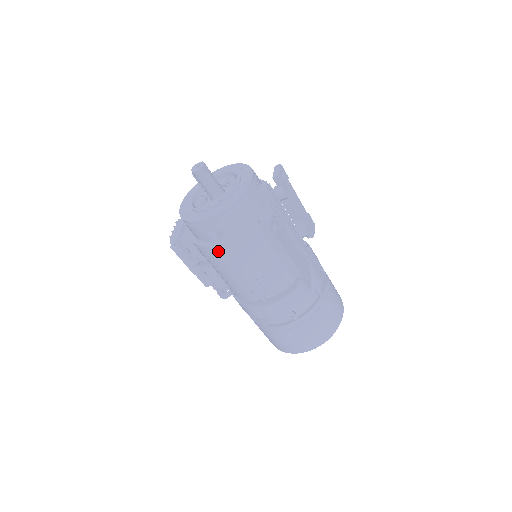
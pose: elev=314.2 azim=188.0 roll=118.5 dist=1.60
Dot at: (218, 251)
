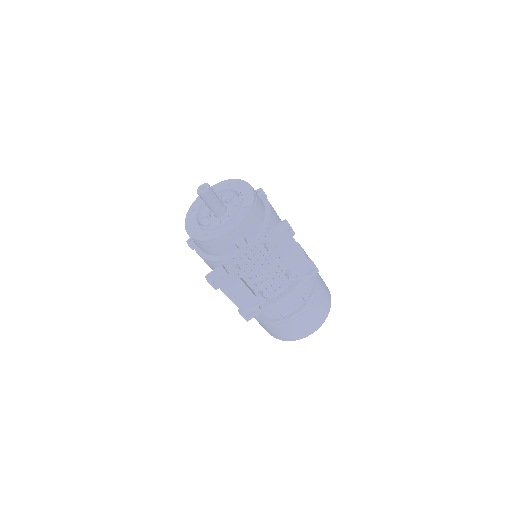
Dot at: occluded
